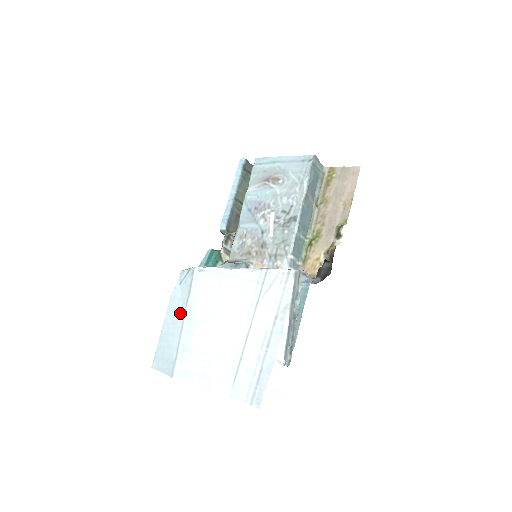
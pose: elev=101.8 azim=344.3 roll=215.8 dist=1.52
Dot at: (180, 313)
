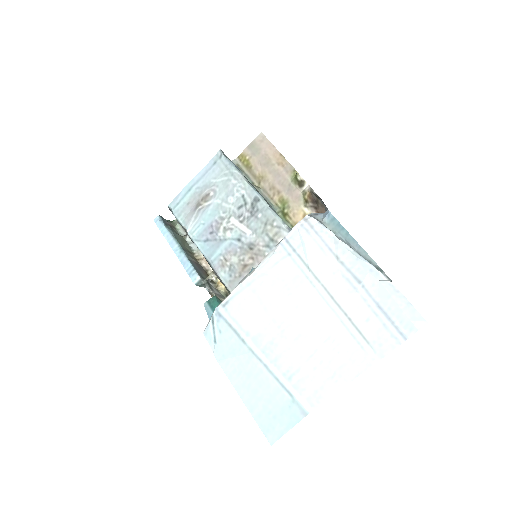
Dot at: (246, 358)
